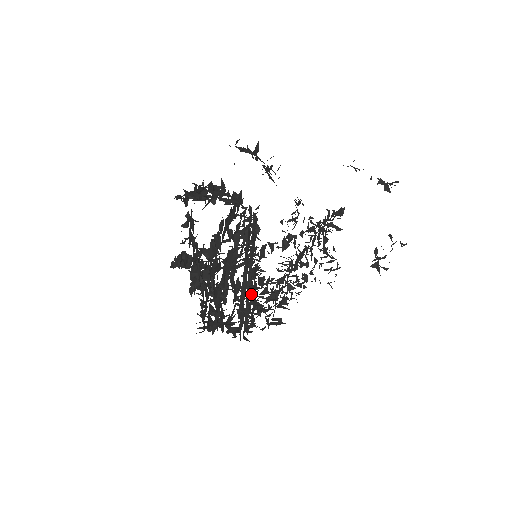
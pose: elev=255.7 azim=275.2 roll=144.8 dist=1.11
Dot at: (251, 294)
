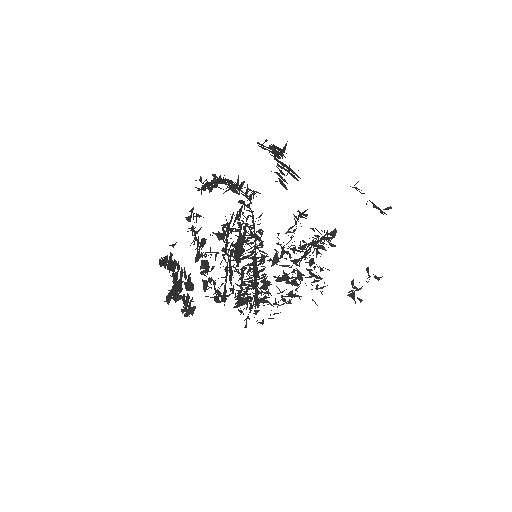
Dot at: (262, 275)
